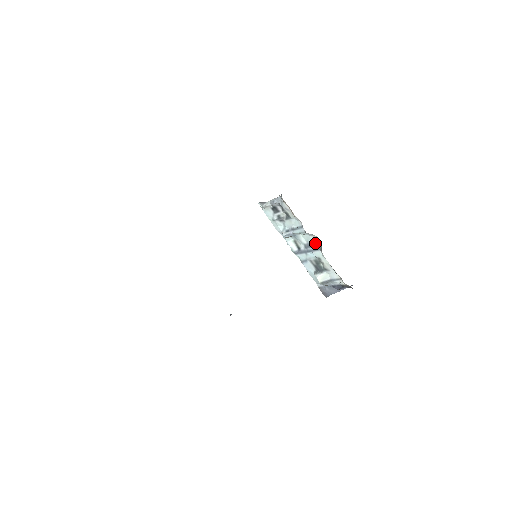
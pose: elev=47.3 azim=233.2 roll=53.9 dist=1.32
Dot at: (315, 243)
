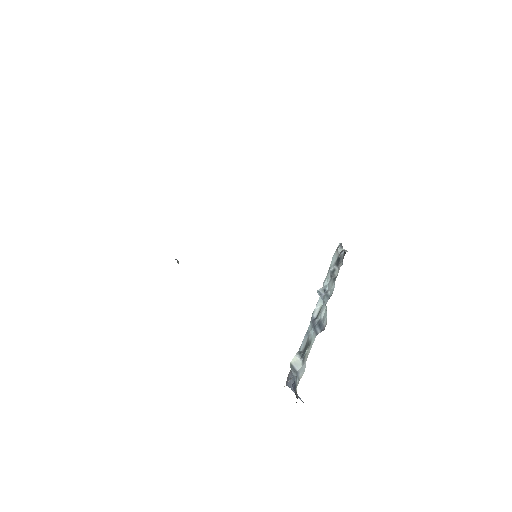
Dot at: (323, 326)
